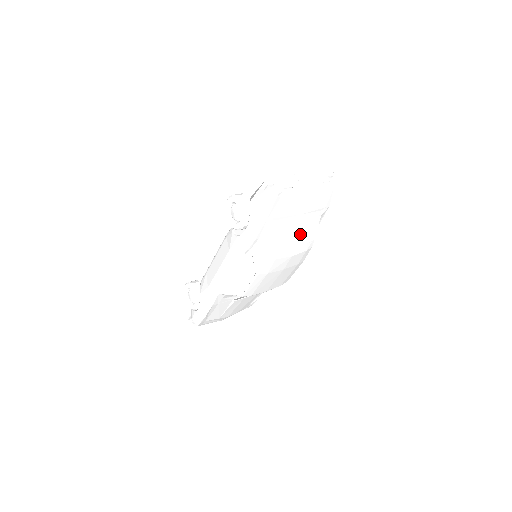
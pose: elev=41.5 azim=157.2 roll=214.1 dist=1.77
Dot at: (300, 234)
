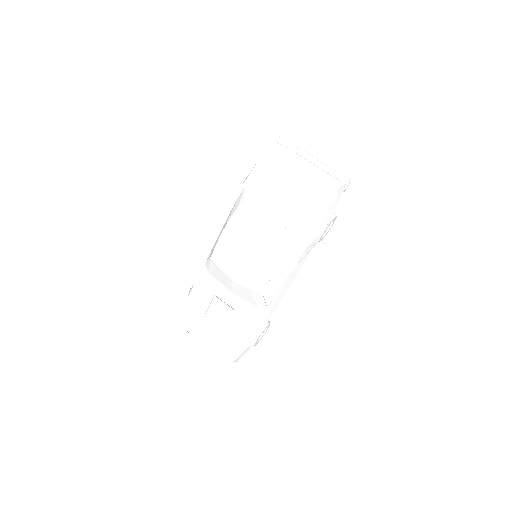
Dot at: (282, 209)
